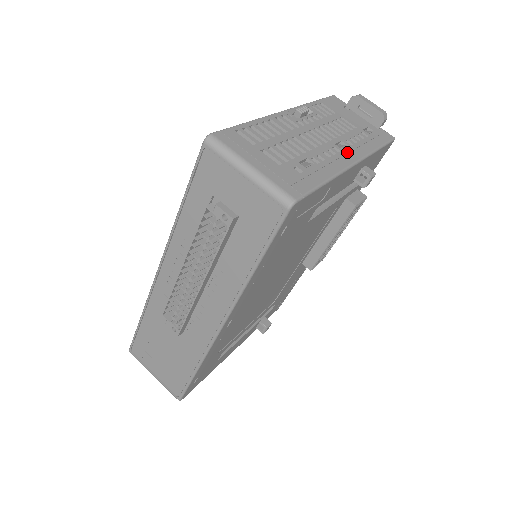
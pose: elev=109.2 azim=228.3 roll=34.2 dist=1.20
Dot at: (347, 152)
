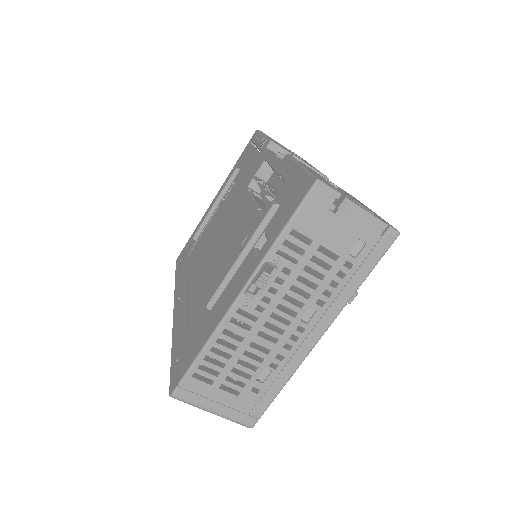
Dot at: (313, 325)
